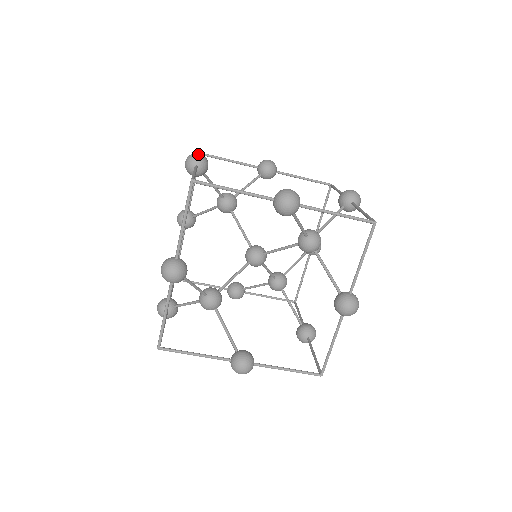
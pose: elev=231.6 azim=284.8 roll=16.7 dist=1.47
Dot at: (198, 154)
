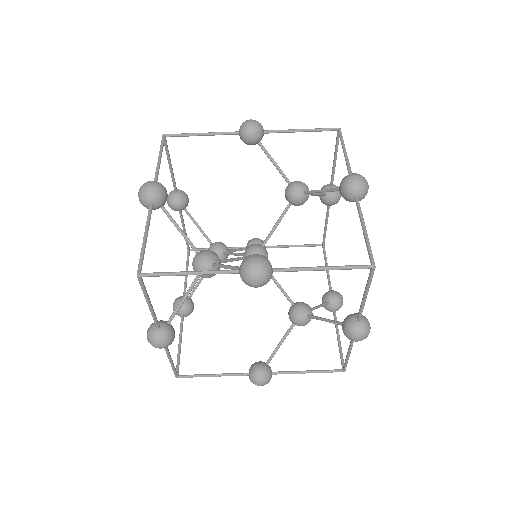
Dot at: occluded
